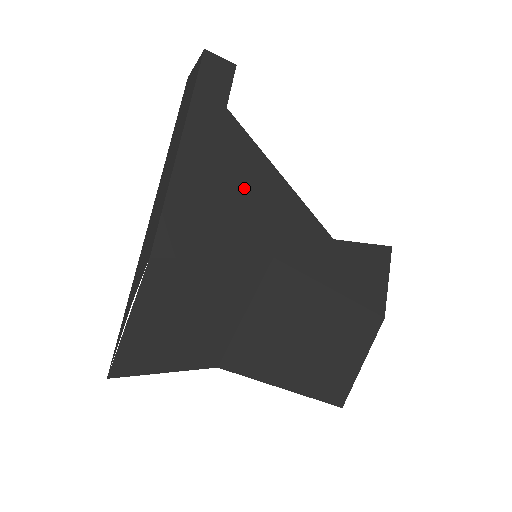
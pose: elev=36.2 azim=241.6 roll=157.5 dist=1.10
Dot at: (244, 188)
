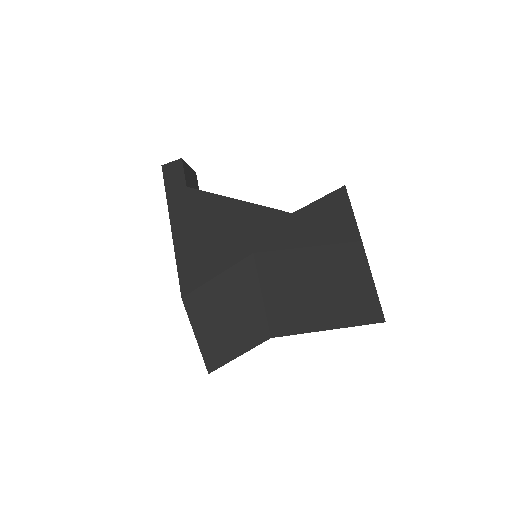
Dot at: (216, 224)
